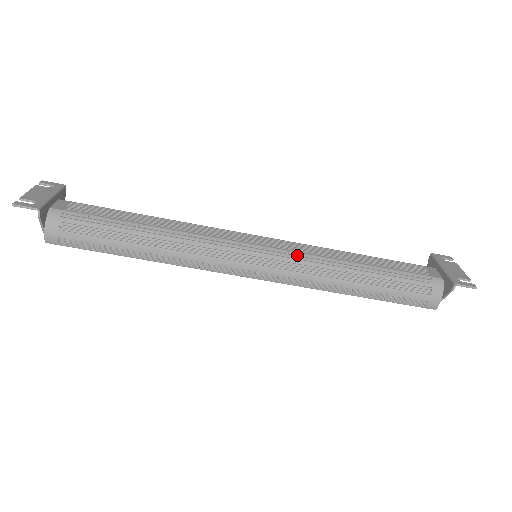
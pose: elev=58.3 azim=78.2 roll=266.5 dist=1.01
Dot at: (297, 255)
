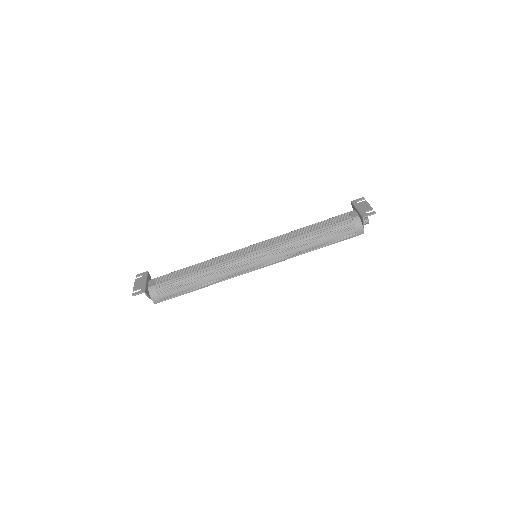
Dot at: (275, 246)
